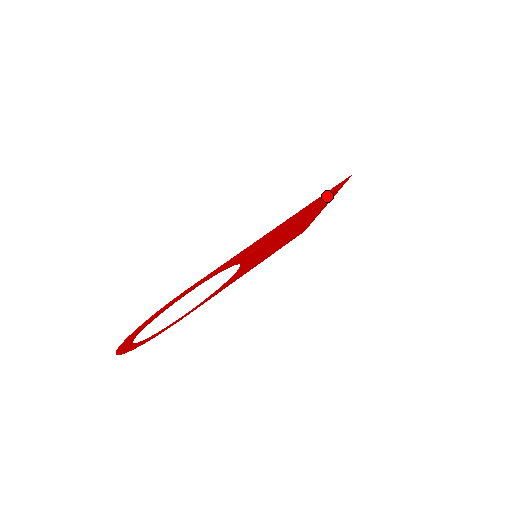
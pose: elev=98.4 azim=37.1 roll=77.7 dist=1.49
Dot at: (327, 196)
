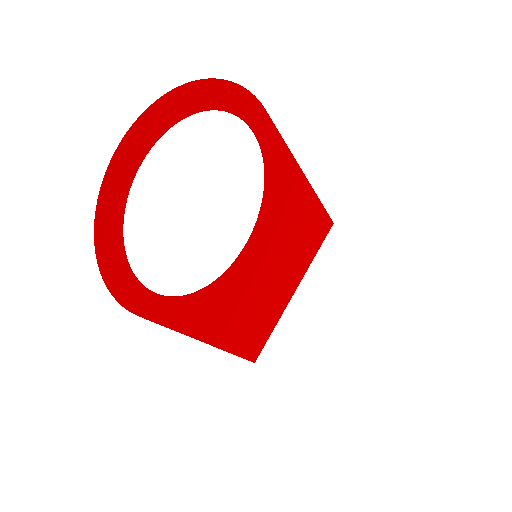
Dot at: (317, 232)
